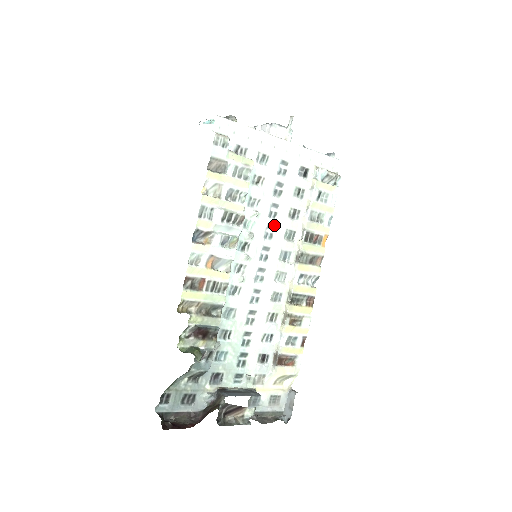
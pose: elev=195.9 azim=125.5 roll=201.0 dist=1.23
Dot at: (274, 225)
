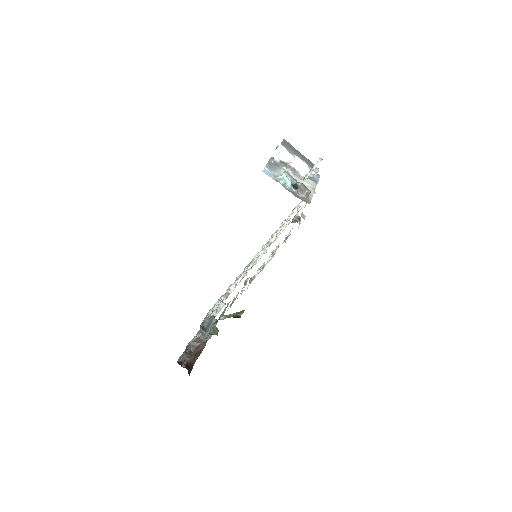
Dot at: occluded
